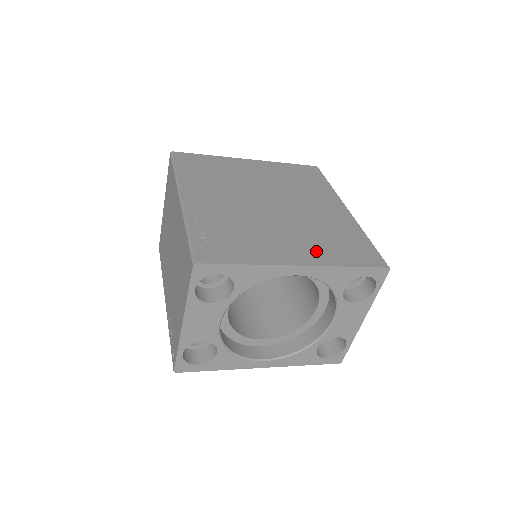
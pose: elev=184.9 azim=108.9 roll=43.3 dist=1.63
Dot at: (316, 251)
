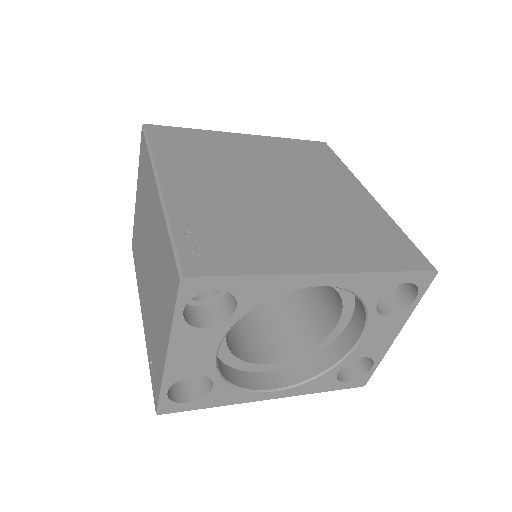
Dot at: (343, 252)
